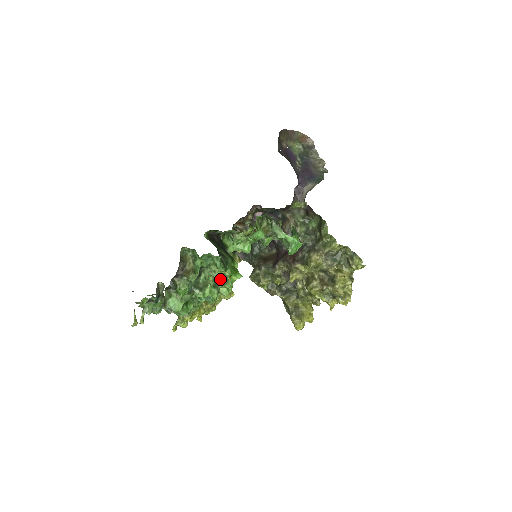
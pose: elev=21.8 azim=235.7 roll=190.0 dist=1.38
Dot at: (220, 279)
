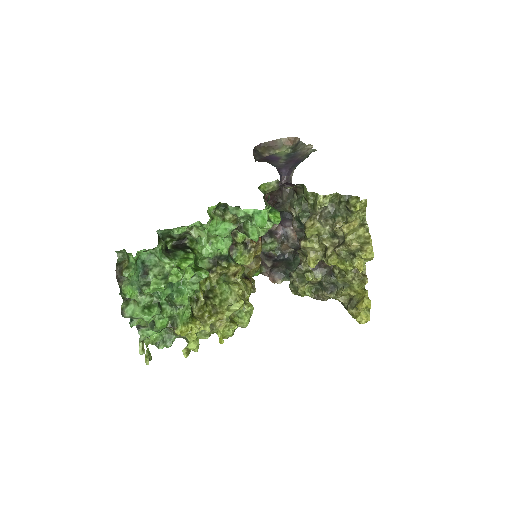
Dot at: (169, 271)
